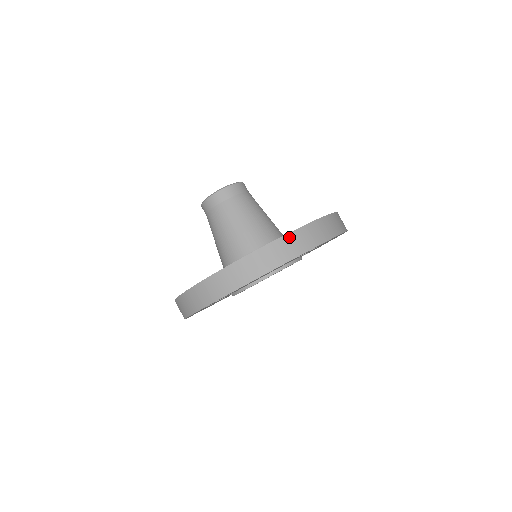
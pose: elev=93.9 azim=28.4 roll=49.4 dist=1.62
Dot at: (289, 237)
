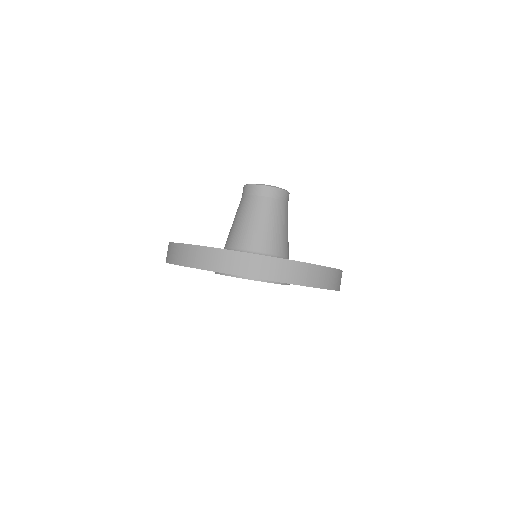
Dot at: (191, 248)
